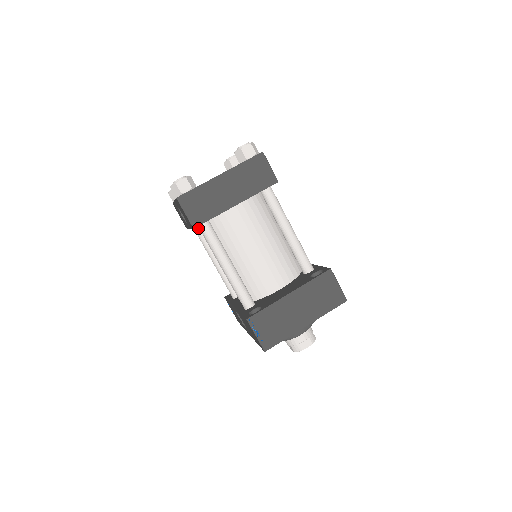
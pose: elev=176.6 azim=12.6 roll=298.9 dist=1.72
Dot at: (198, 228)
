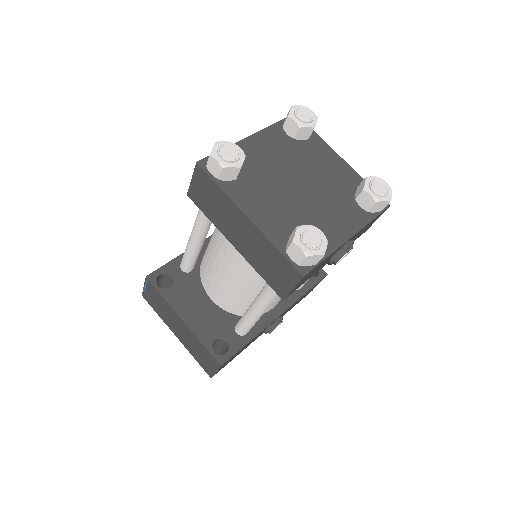
Dot at: occluded
